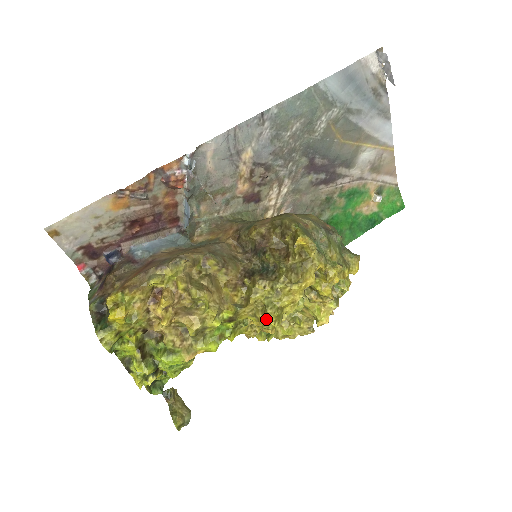
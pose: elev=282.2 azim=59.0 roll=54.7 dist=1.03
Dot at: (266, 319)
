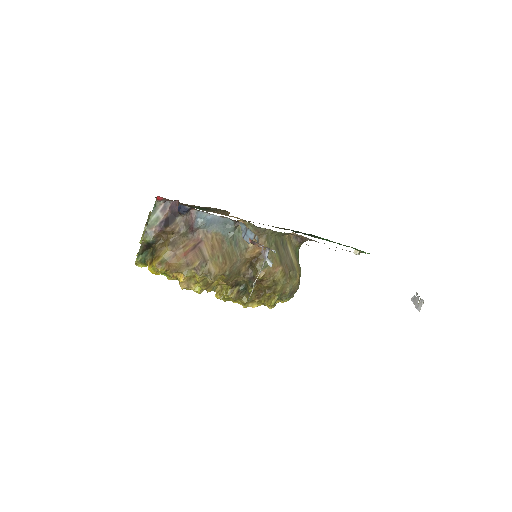
Dot at: (219, 298)
